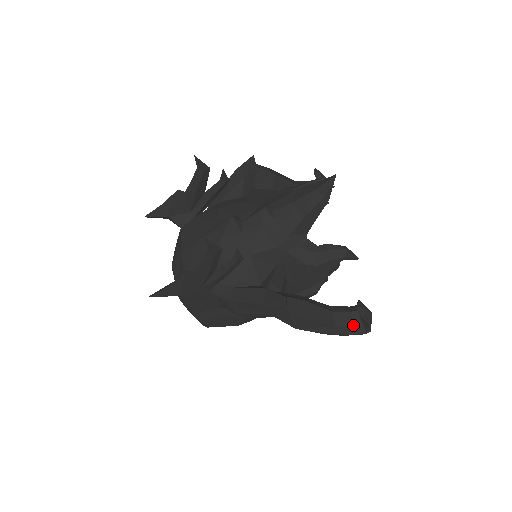
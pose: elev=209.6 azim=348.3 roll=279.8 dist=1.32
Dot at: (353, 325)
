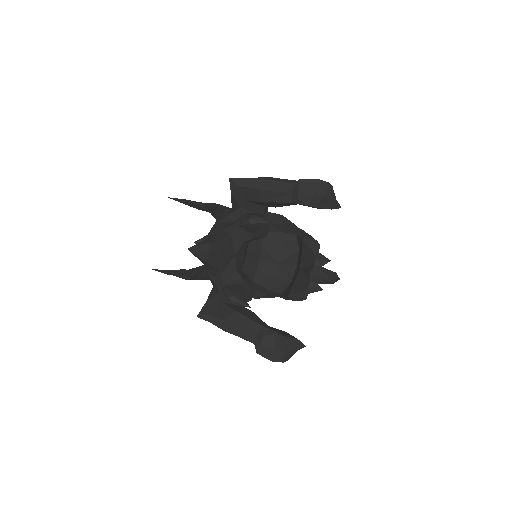
Dot at: occluded
